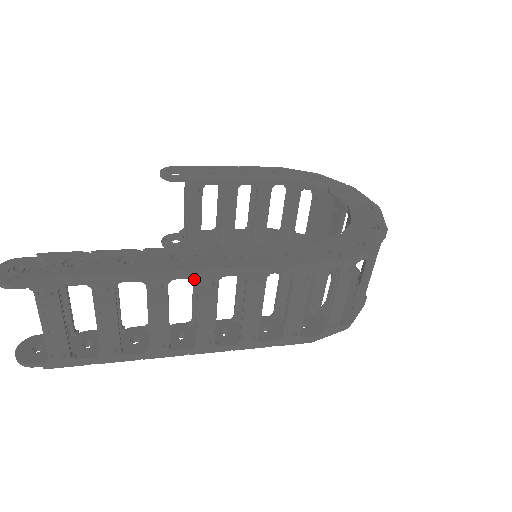
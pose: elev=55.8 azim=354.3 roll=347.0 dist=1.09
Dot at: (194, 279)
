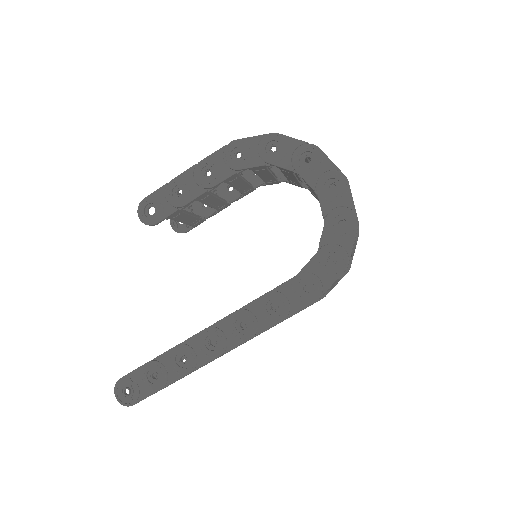
Dot at: occluded
